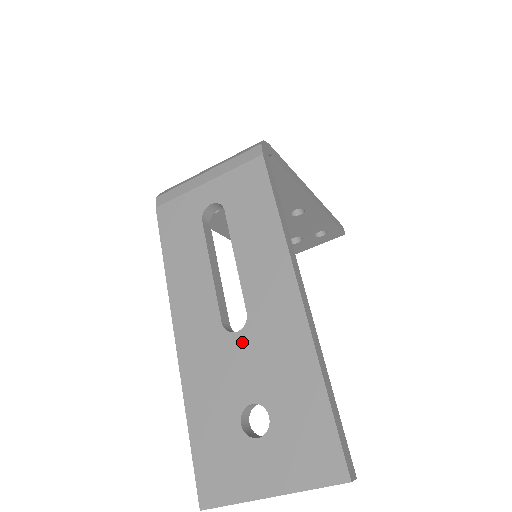
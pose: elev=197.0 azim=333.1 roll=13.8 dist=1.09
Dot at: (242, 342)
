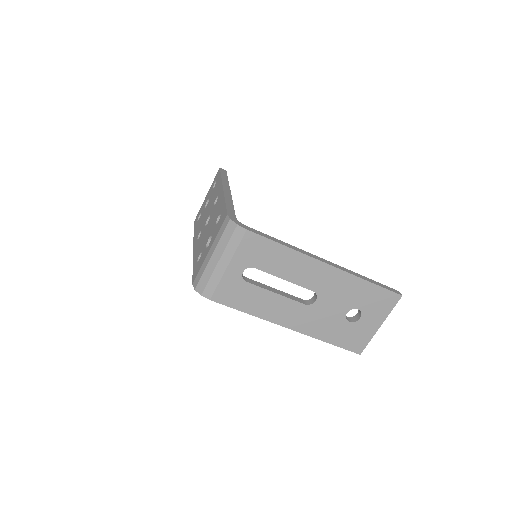
Dot at: (322, 301)
